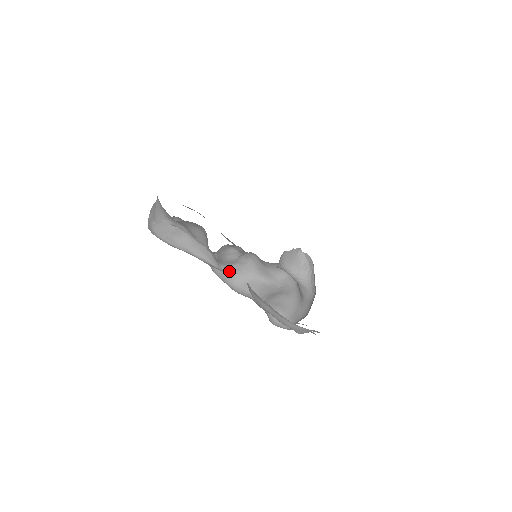
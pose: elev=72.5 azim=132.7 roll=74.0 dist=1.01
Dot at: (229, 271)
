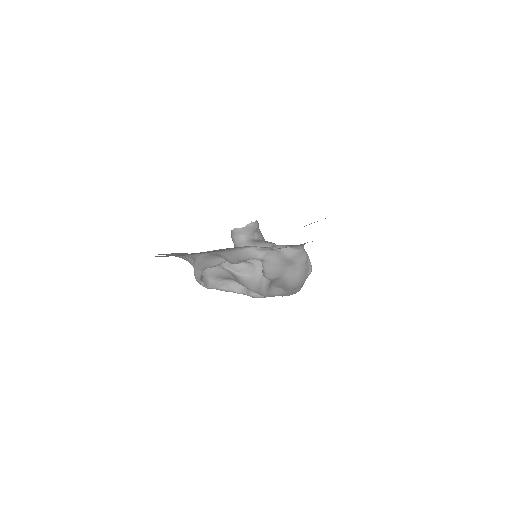
Dot at: (262, 284)
